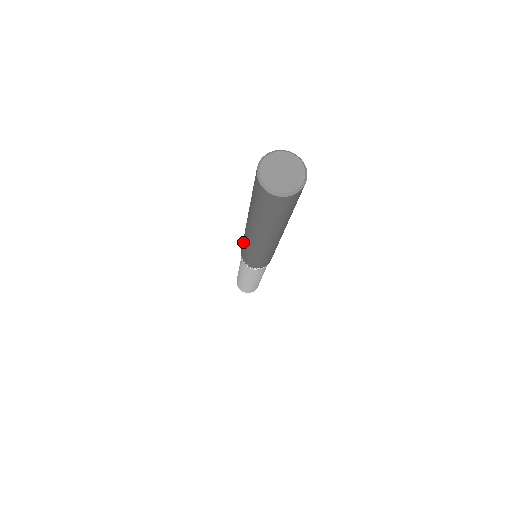
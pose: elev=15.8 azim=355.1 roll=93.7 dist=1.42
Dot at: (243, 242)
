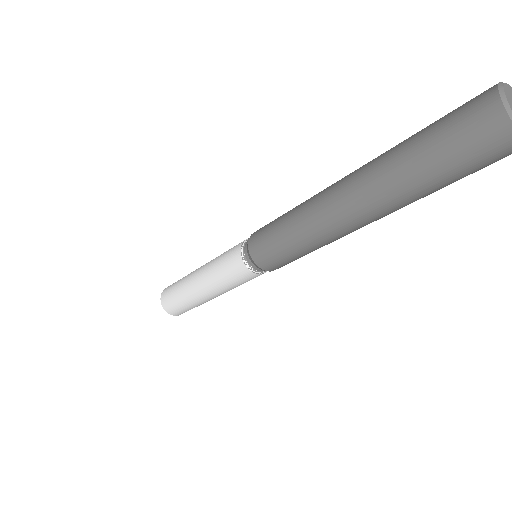
Dot at: (287, 213)
